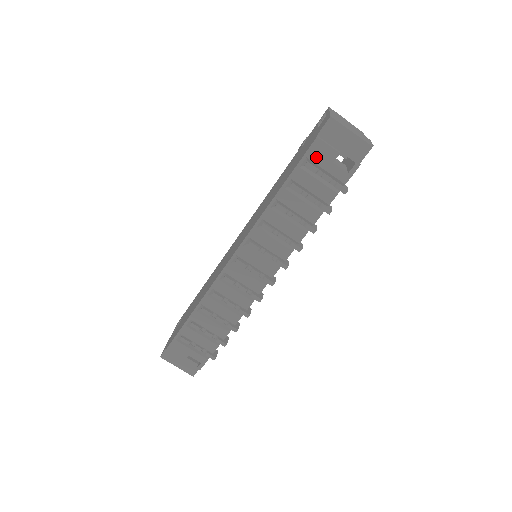
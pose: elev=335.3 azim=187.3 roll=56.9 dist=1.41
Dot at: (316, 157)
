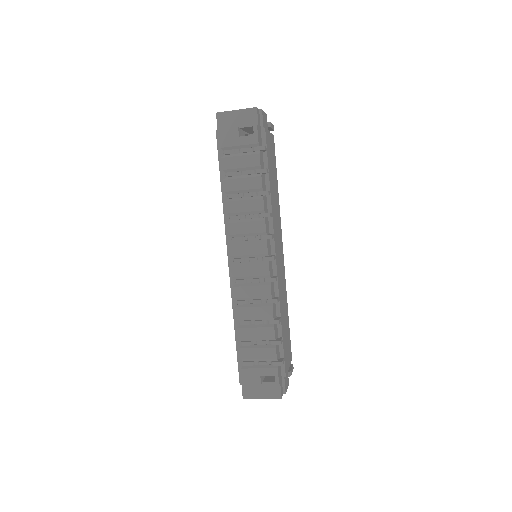
Dot at: (226, 143)
